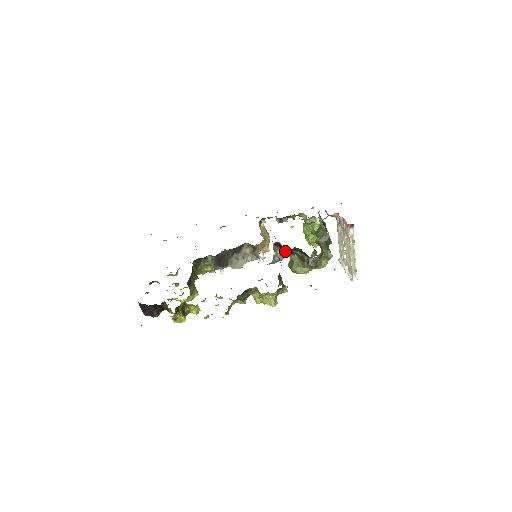
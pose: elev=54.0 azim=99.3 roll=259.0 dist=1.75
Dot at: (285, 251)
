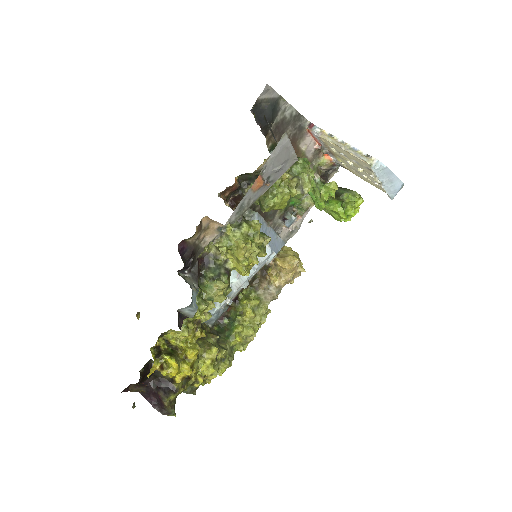
Dot at: occluded
